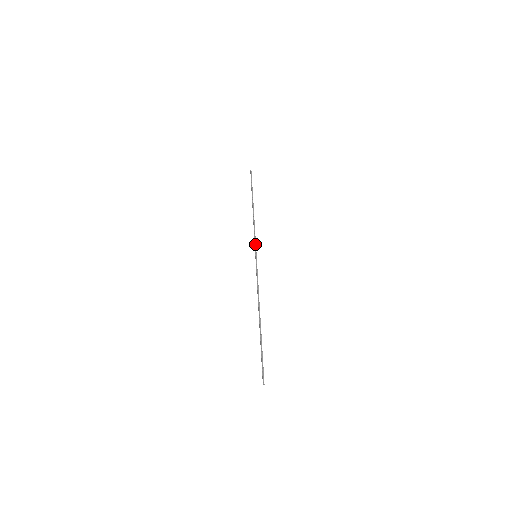
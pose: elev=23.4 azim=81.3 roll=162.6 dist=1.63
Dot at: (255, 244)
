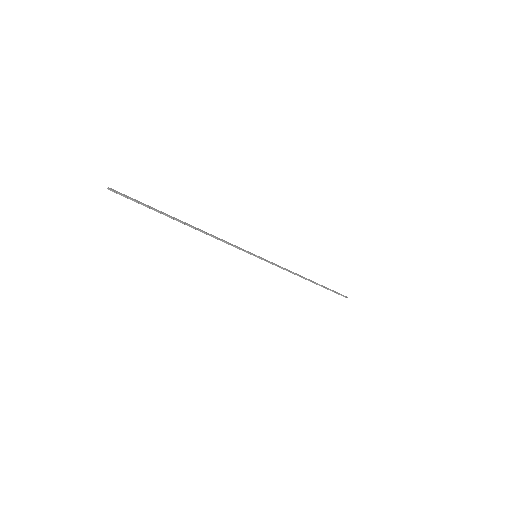
Dot at: (268, 261)
